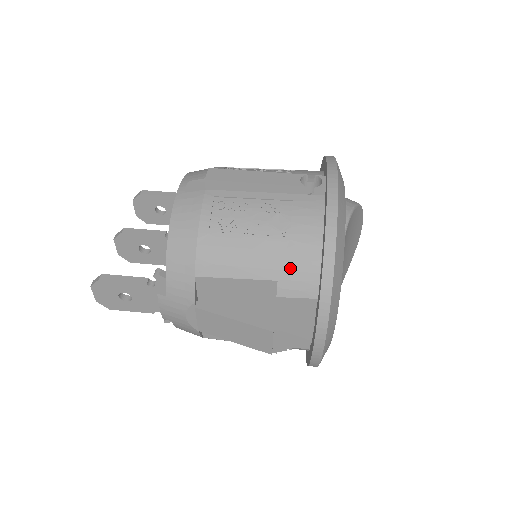
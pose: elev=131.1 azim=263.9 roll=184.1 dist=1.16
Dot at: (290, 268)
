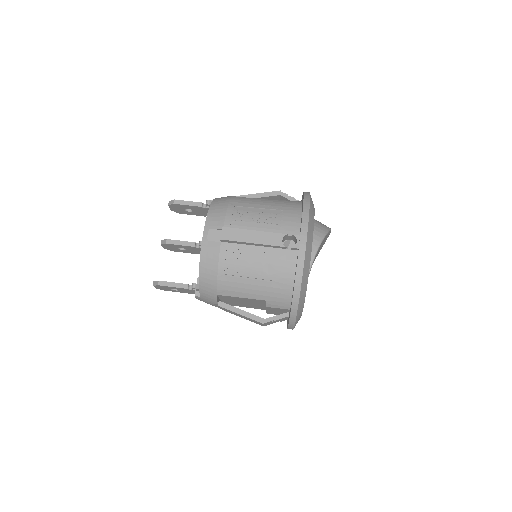
Dot at: (274, 296)
